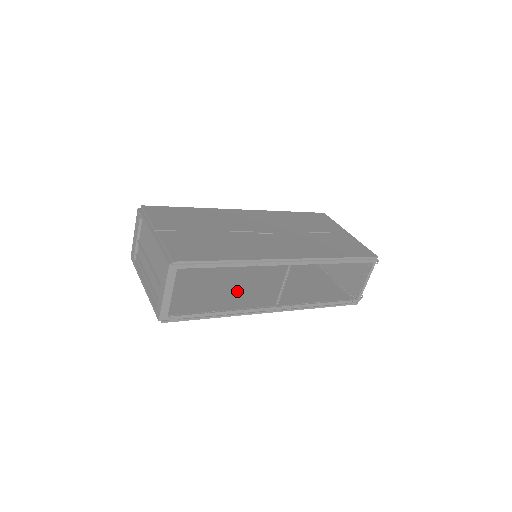
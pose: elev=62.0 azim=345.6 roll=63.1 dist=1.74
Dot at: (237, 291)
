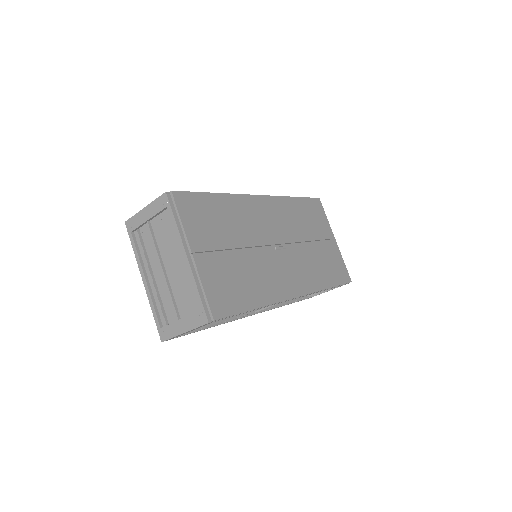
Dot at: occluded
